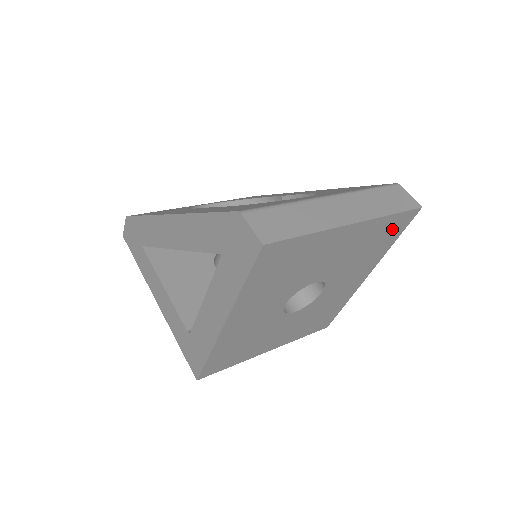
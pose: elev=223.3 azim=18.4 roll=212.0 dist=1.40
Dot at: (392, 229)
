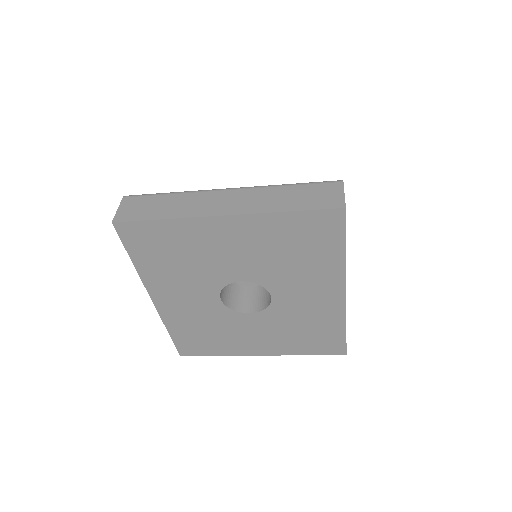
Dot at: (315, 232)
